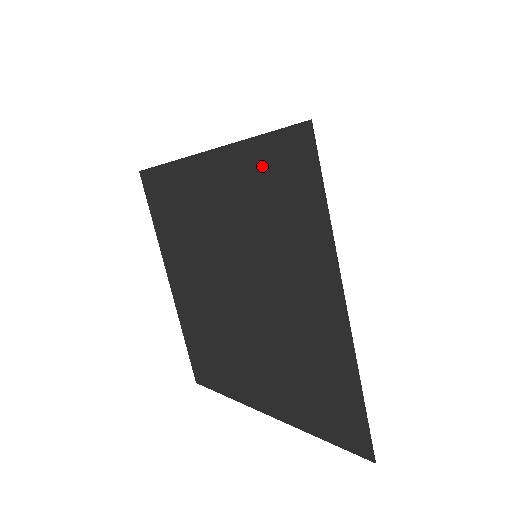
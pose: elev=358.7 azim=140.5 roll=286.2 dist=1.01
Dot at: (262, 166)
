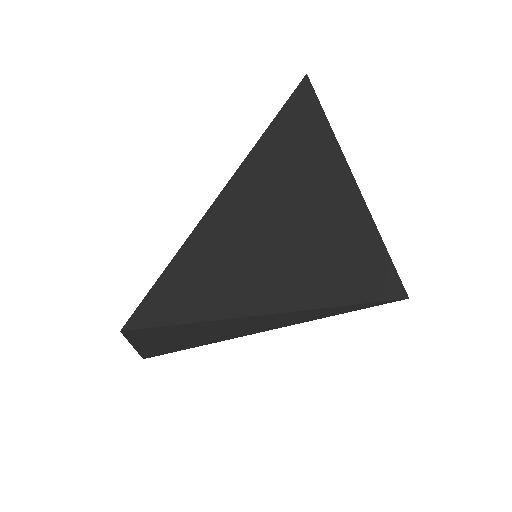
Dot at: occluded
